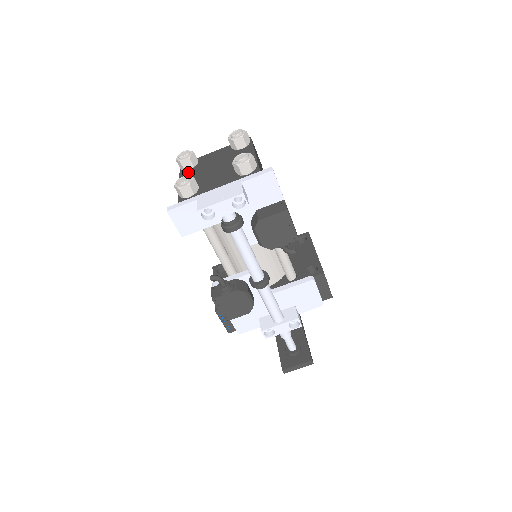
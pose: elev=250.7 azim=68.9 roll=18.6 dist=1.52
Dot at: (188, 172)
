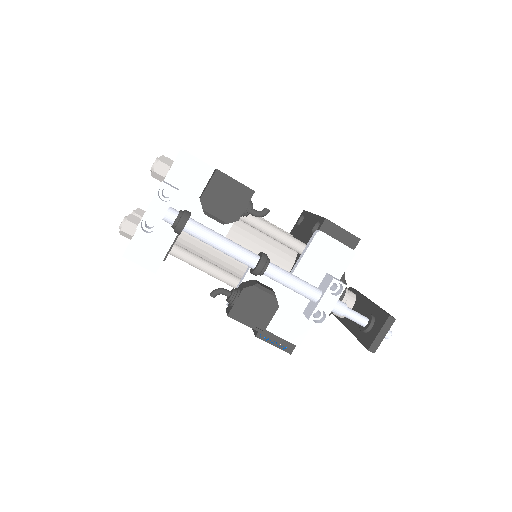
Dot at: occluded
